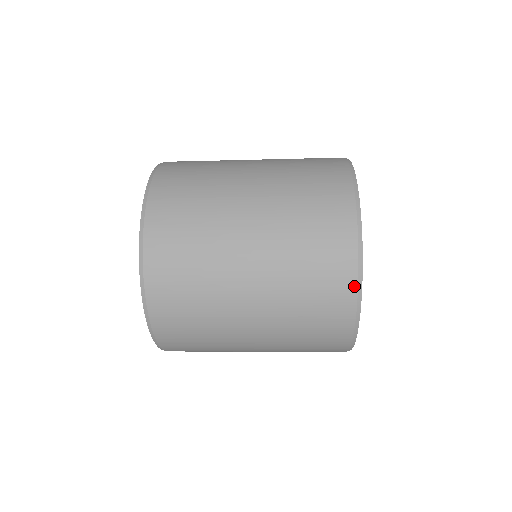
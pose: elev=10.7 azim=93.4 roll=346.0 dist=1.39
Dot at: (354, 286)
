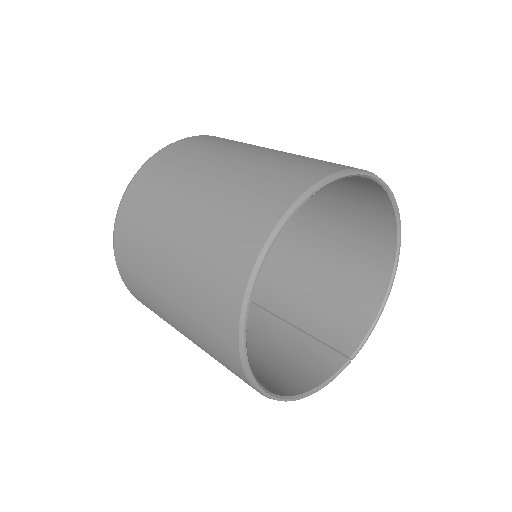
Dot at: (248, 272)
